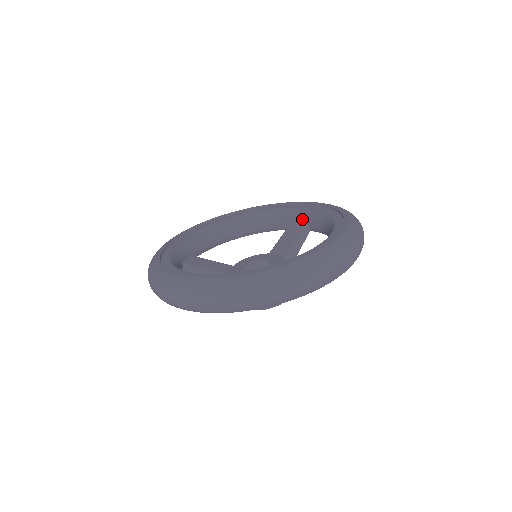
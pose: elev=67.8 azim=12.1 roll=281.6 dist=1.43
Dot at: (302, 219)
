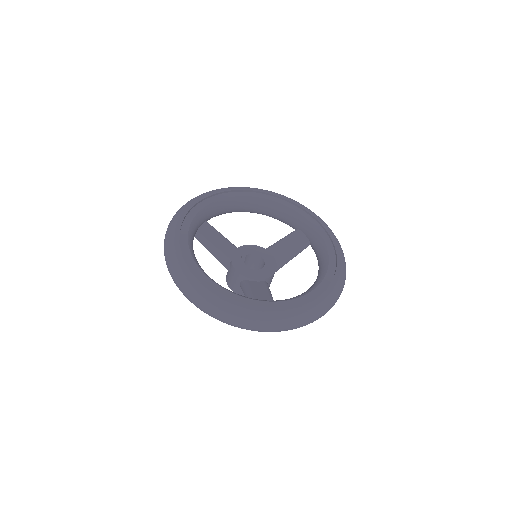
Dot at: (308, 234)
